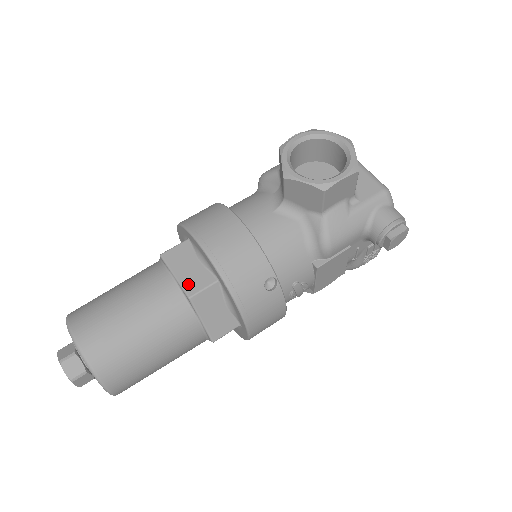
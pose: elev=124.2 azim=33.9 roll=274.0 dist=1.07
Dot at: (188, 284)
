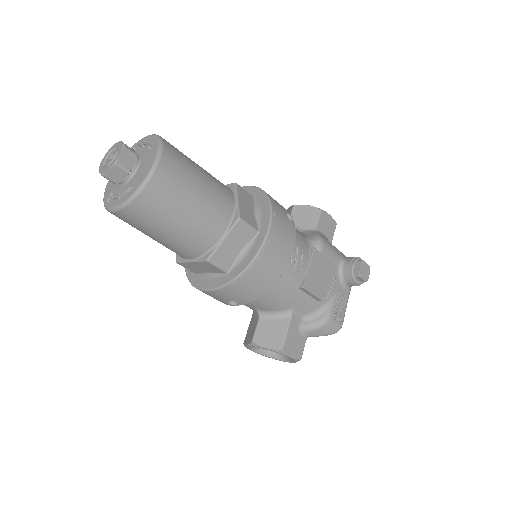
Dot at: occluded
